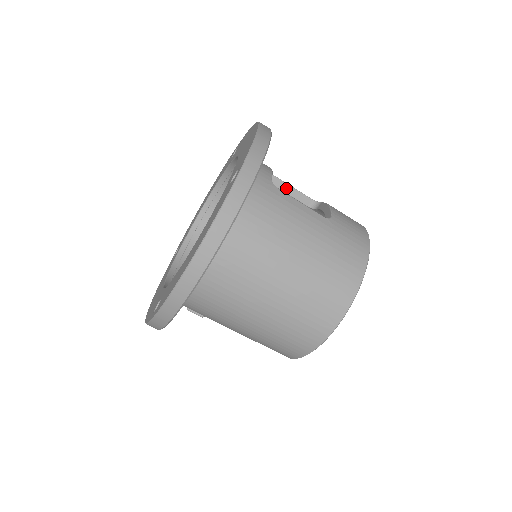
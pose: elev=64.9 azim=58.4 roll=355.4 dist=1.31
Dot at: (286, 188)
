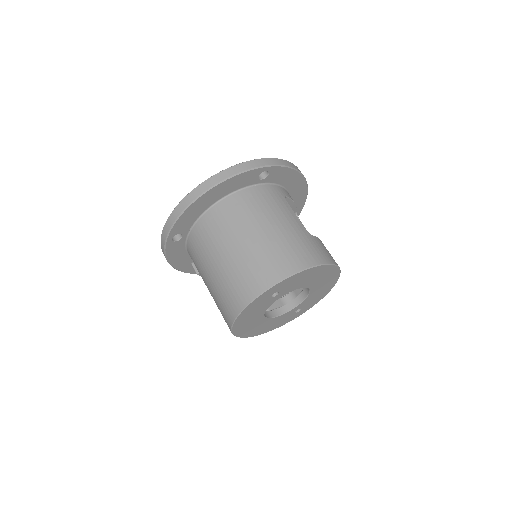
Dot at: occluded
